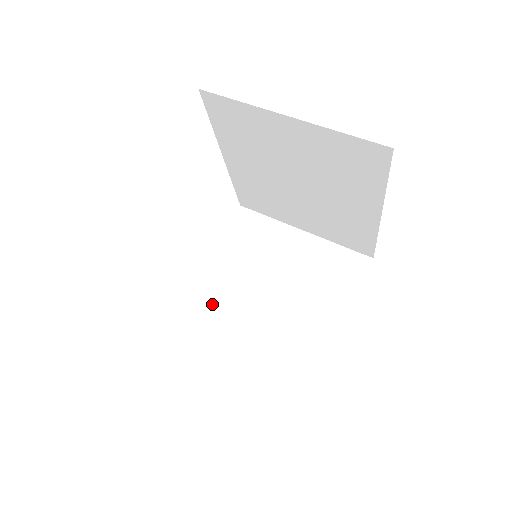
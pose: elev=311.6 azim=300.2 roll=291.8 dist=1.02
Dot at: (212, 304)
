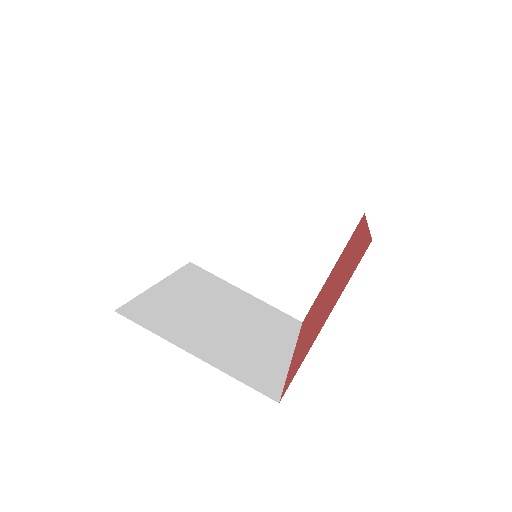
Dot at: (222, 246)
